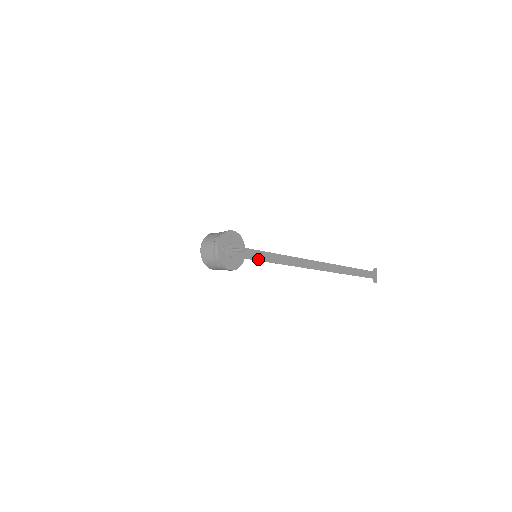
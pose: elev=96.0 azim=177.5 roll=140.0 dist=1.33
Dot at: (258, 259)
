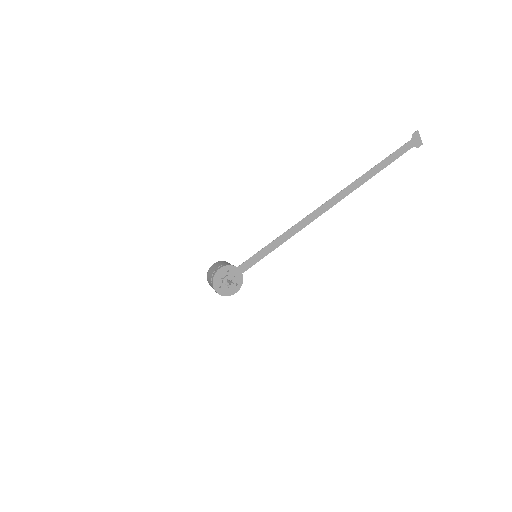
Dot at: (257, 261)
